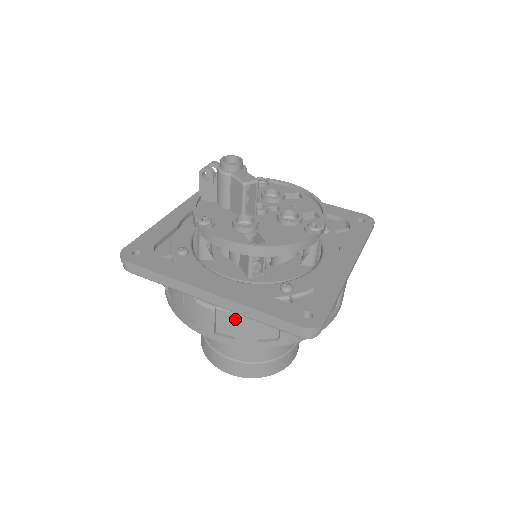
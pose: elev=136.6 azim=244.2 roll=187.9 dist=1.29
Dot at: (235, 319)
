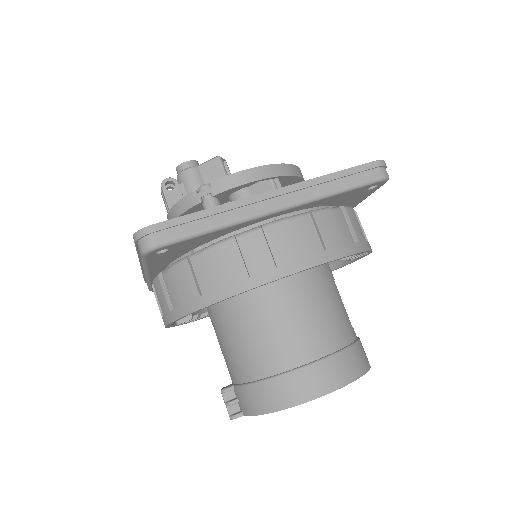
Dot at: (311, 224)
